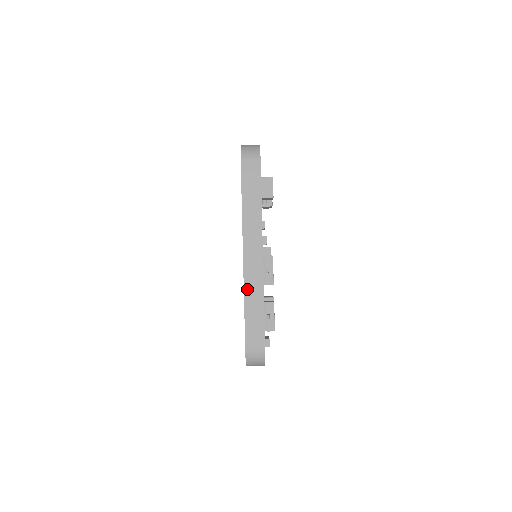
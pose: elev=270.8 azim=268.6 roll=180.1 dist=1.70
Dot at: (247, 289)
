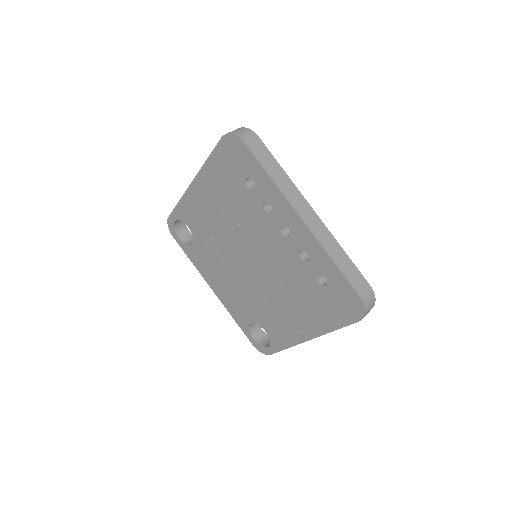
Dot at: (325, 246)
